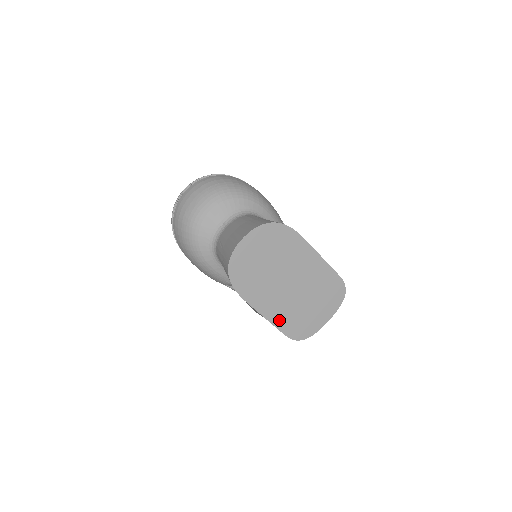
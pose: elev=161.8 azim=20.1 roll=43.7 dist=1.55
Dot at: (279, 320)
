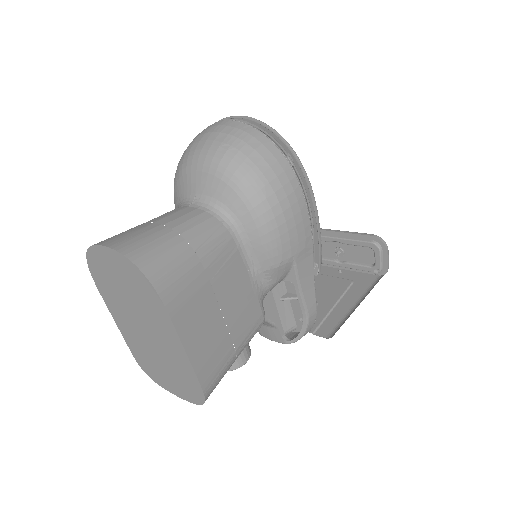
Dot at: (129, 340)
